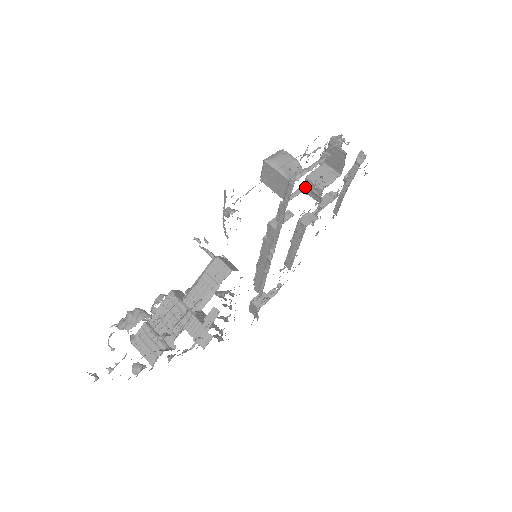
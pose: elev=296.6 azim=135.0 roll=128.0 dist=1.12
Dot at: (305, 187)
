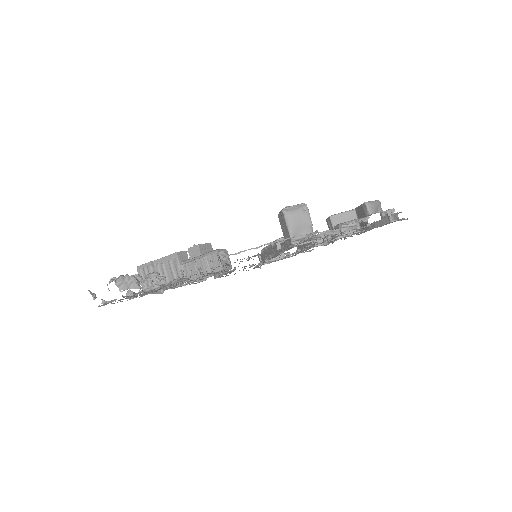
Dot at: (327, 220)
